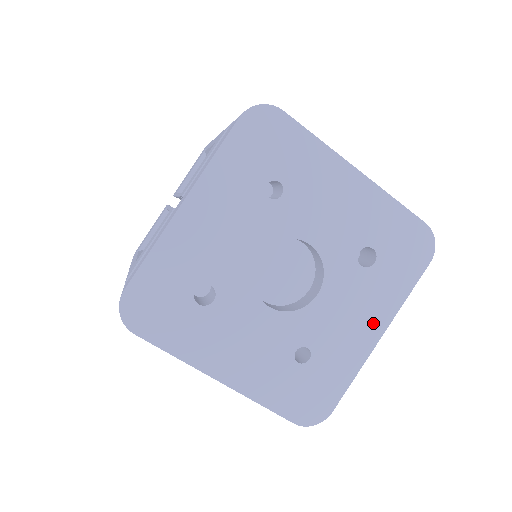
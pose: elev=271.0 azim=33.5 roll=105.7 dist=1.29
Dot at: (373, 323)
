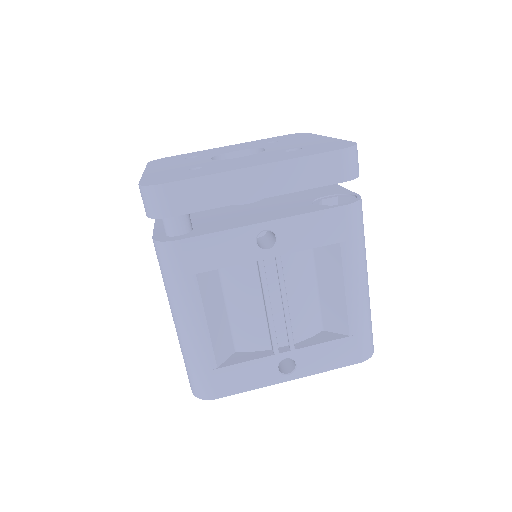
Dot at: (258, 163)
